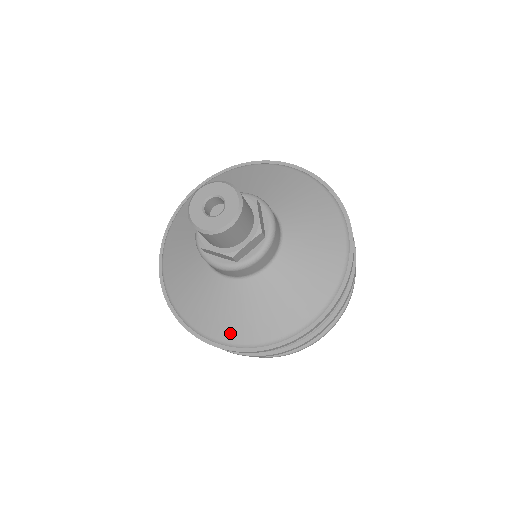
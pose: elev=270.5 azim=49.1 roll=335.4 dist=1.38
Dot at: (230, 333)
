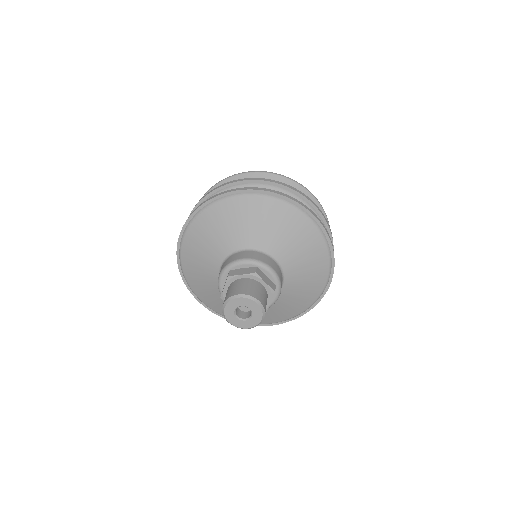
Dot at: (215, 308)
